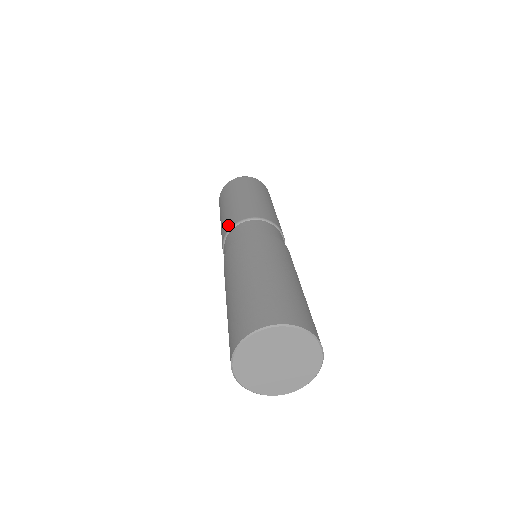
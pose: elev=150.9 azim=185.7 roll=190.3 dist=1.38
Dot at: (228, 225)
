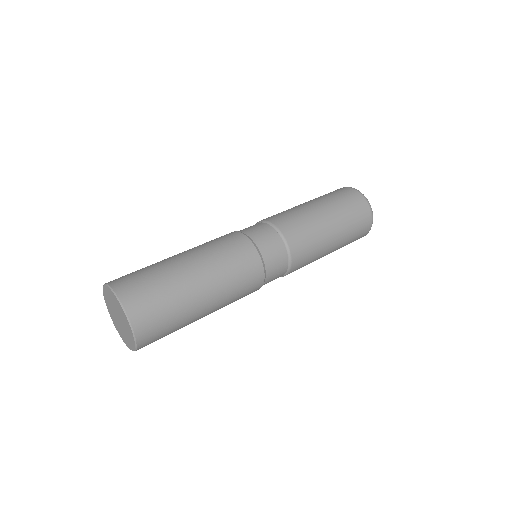
Dot at: occluded
